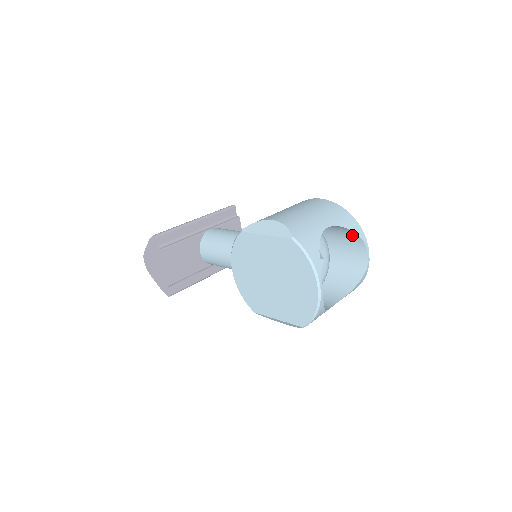
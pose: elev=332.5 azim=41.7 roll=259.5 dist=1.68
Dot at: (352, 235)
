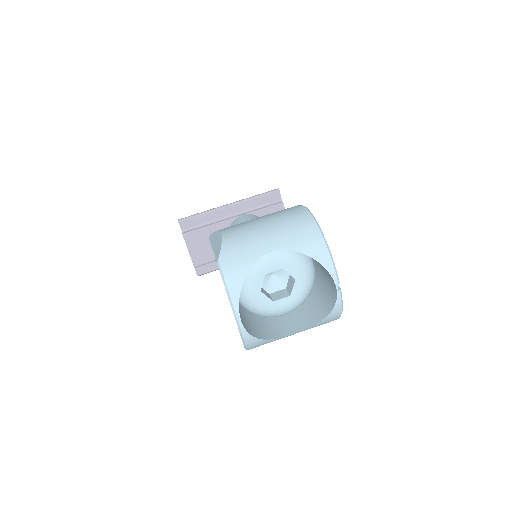
Dot at: occluded
